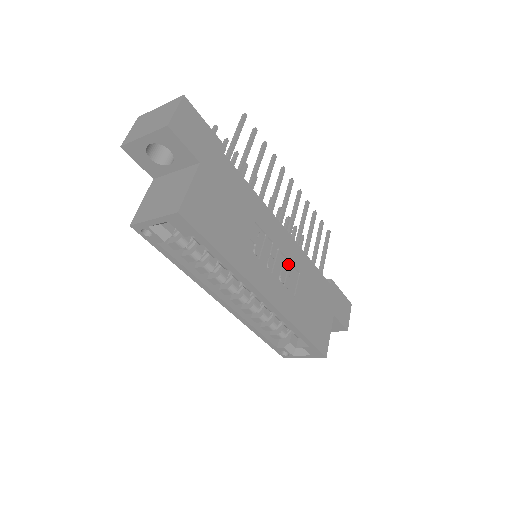
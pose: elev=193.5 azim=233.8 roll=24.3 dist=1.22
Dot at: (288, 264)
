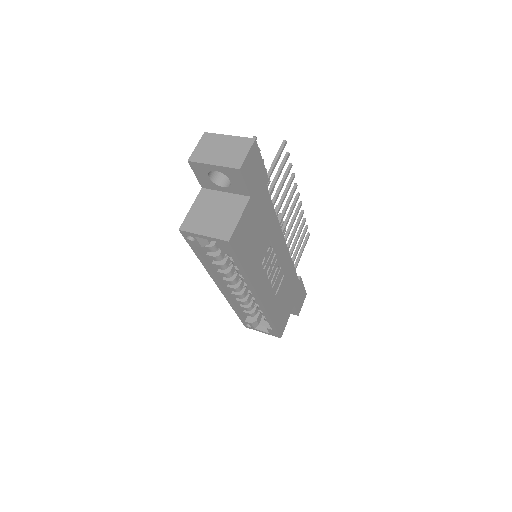
Dot at: (279, 269)
